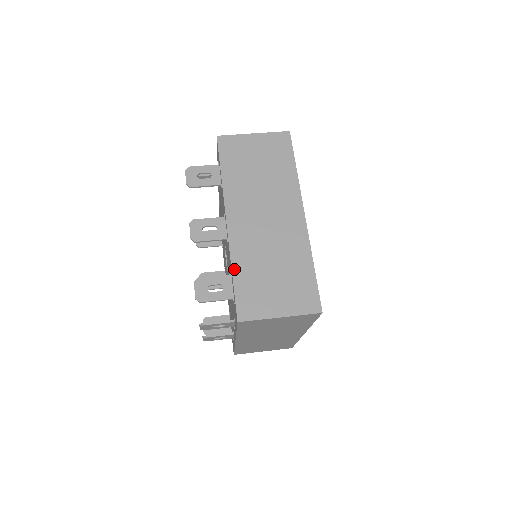
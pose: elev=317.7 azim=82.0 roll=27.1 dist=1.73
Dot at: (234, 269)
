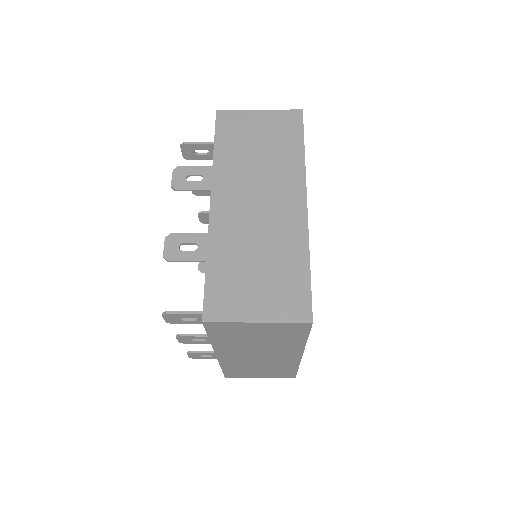
Dot at: occluded
